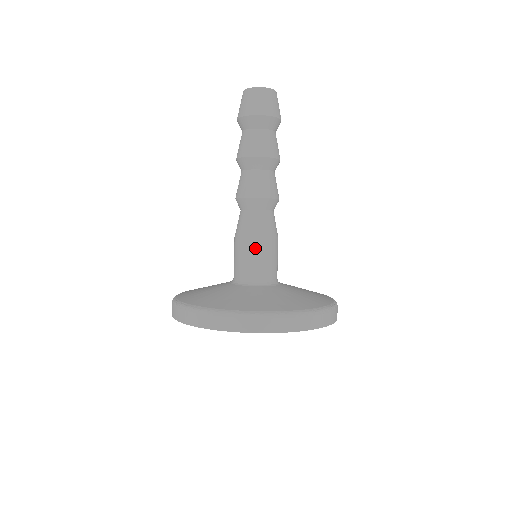
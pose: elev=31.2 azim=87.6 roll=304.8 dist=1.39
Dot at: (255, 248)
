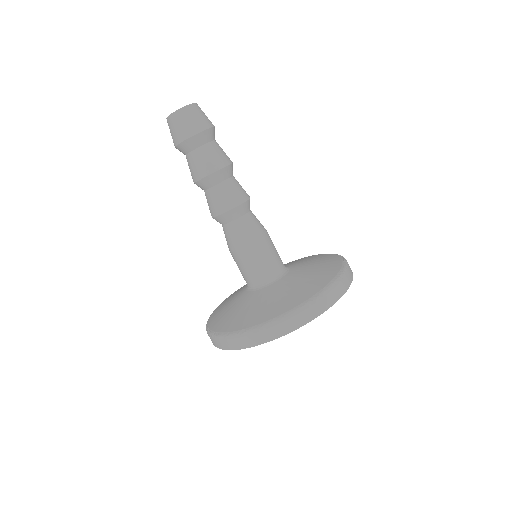
Dot at: (246, 256)
